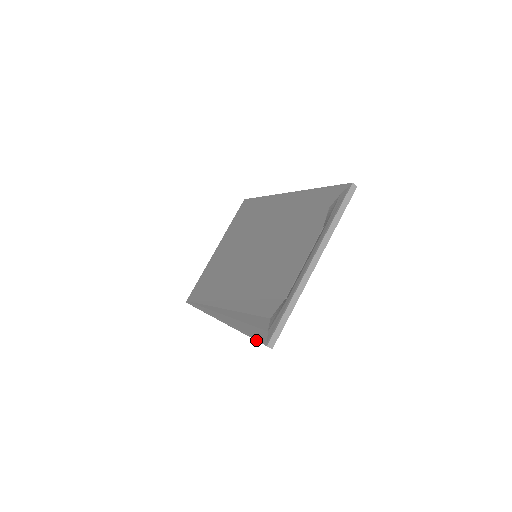
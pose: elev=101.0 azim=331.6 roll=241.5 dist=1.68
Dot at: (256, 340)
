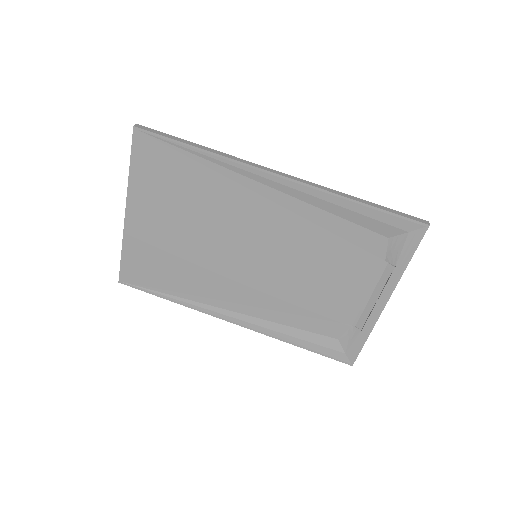
Dot at: occluded
